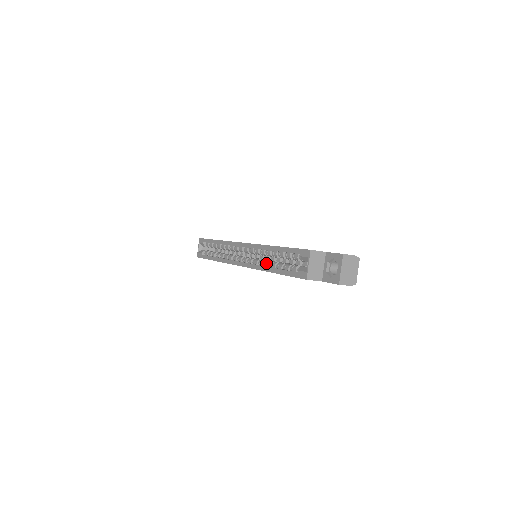
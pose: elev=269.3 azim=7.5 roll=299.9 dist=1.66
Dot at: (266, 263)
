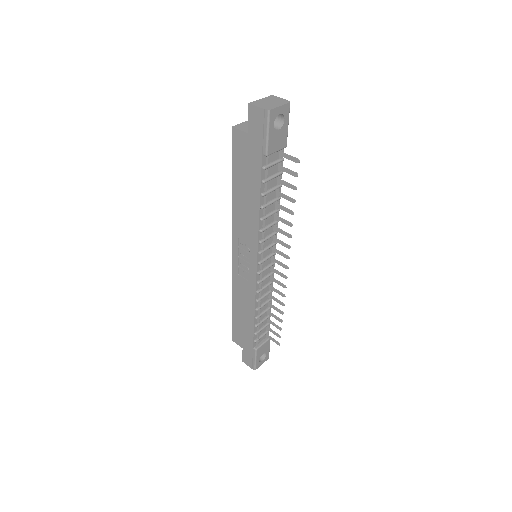
Dot at: occluded
